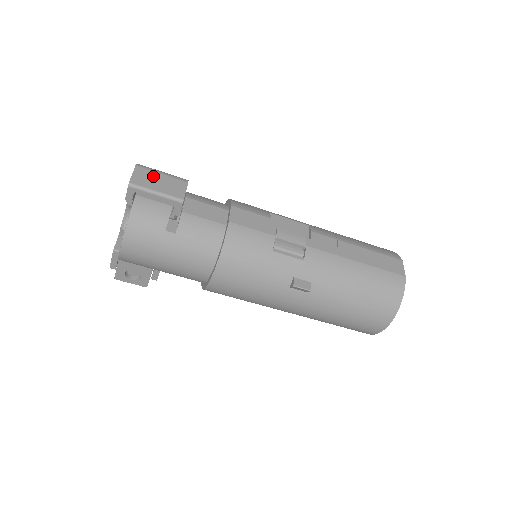
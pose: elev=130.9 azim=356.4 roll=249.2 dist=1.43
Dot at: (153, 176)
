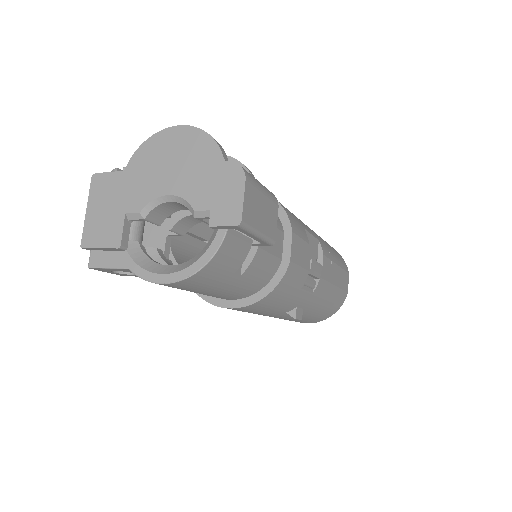
Dot at: (258, 200)
